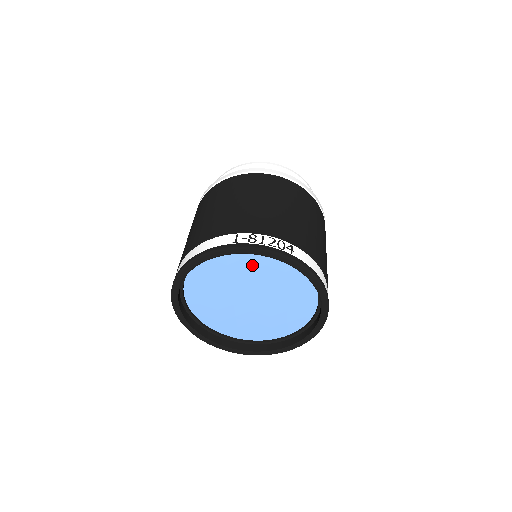
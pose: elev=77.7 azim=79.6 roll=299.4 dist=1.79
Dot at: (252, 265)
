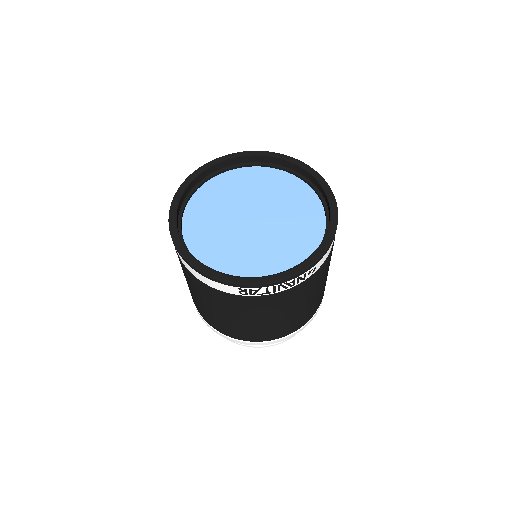
Dot at: (237, 185)
